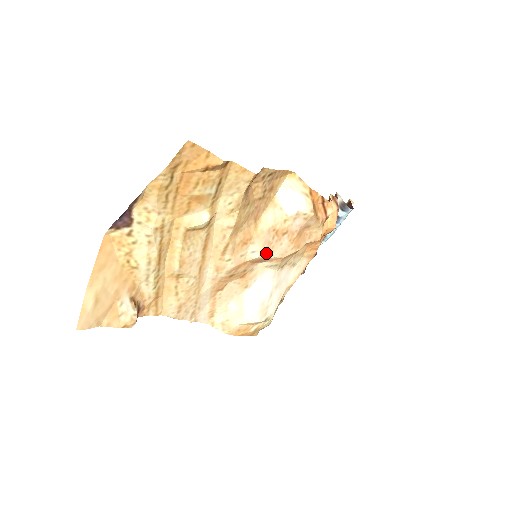
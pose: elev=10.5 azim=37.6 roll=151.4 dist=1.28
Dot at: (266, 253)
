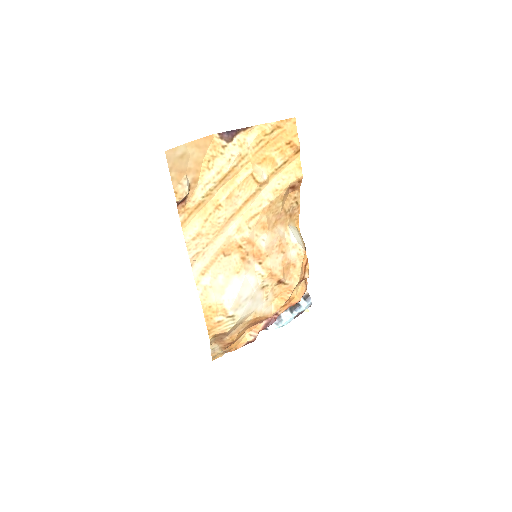
Dot at: (268, 252)
